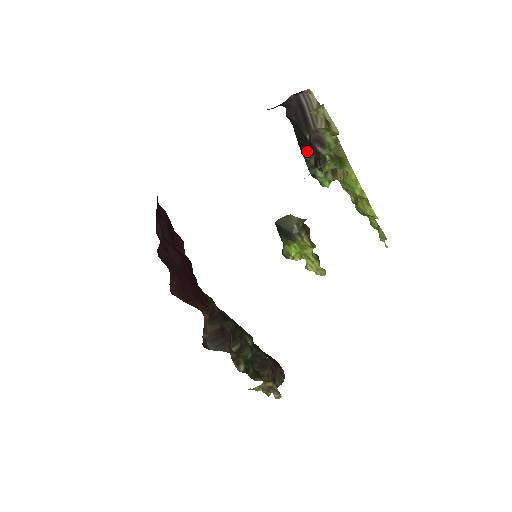
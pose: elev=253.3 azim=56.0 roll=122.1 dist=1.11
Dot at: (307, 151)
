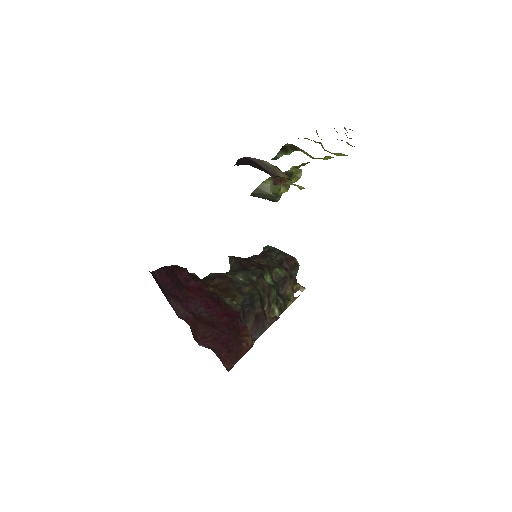
Dot at: occluded
